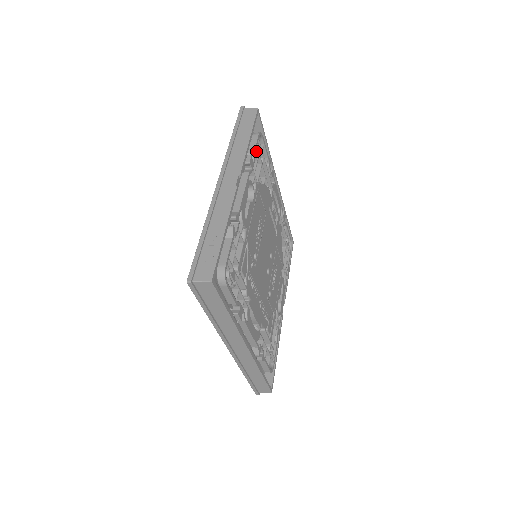
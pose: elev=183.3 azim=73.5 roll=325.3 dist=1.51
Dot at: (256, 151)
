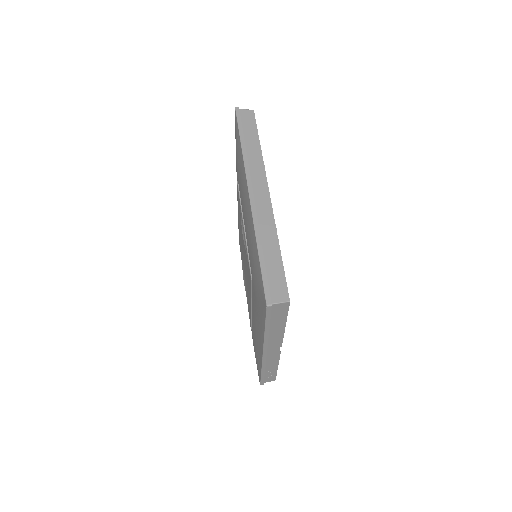
Dot at: occluded
